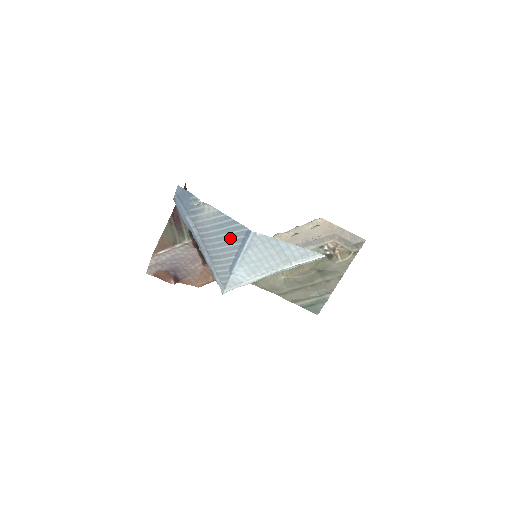
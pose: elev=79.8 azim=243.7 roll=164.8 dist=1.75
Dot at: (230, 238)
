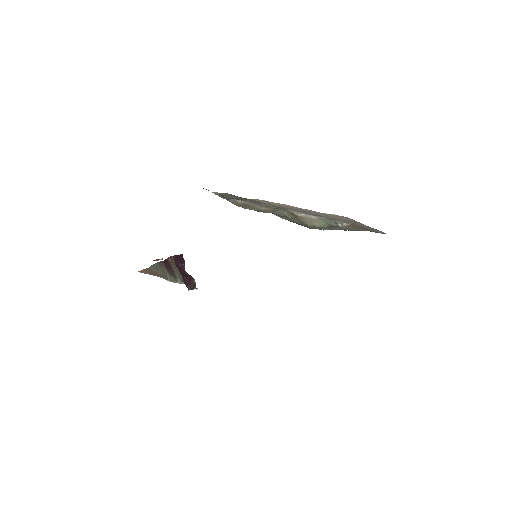
Dot at: occluded
